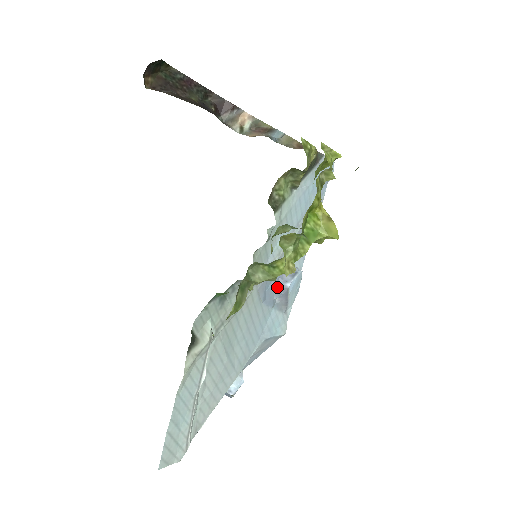
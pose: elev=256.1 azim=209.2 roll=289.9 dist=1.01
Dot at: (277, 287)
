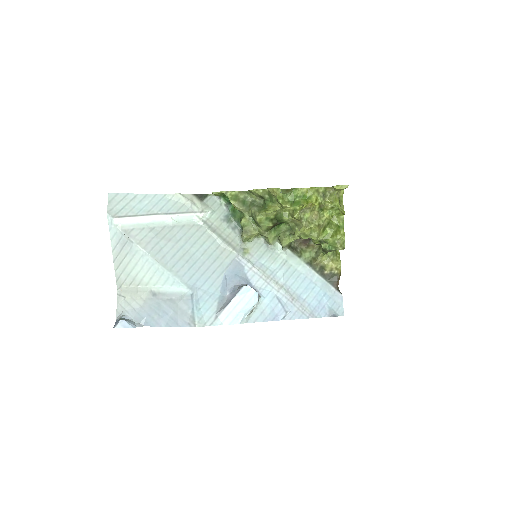
Dot at: (239, 285)
